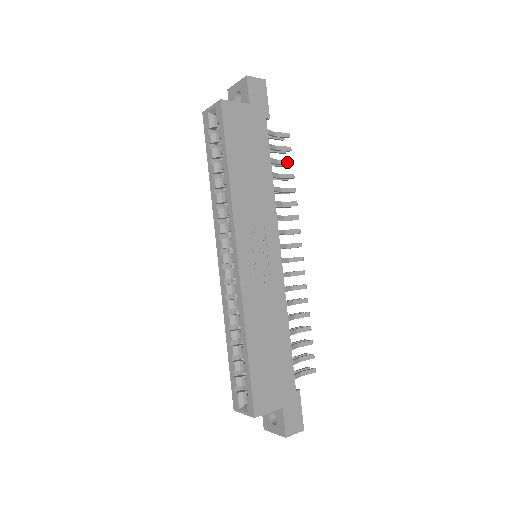
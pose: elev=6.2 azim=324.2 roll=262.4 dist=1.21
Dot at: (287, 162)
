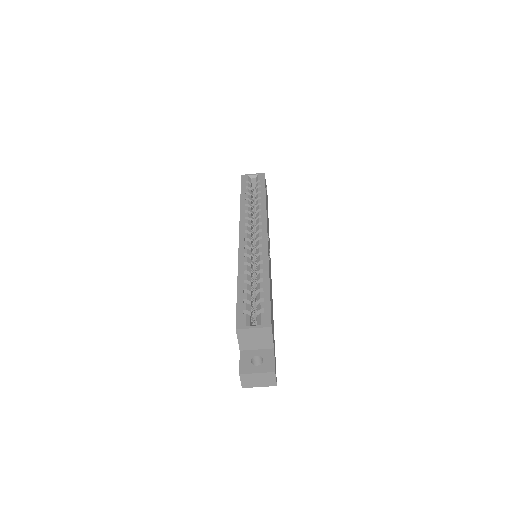
Dot at: occluded
